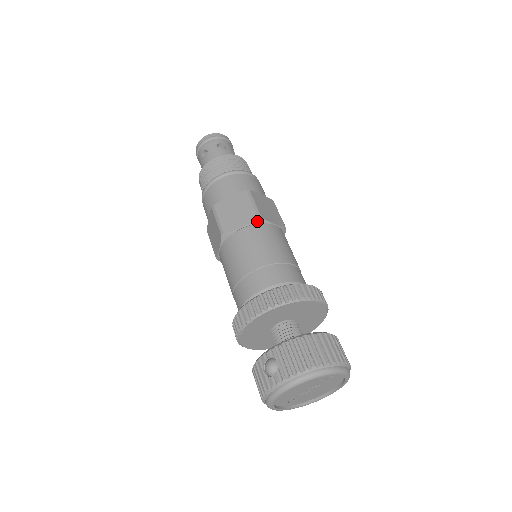
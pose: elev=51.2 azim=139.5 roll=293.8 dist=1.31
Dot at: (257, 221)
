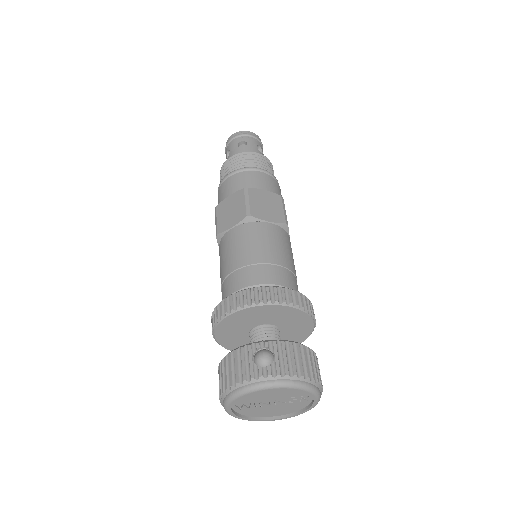
Dot at: (283, 226)
